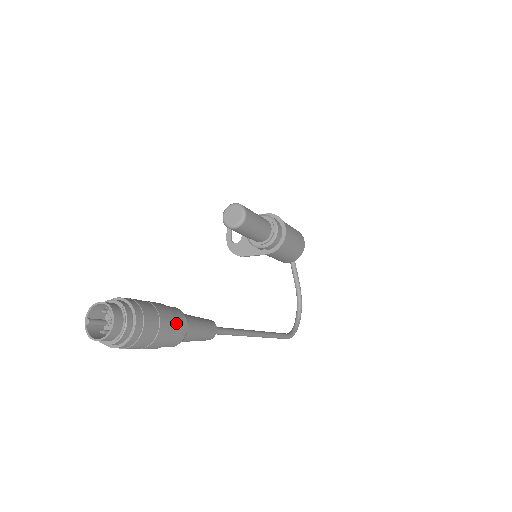
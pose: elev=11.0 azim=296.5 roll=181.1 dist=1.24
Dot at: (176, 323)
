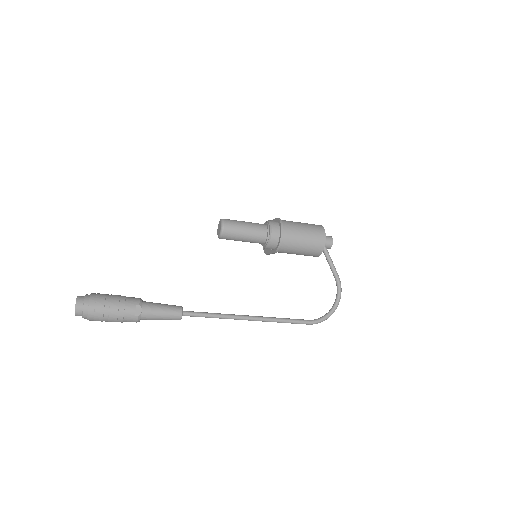
Dot at: (127, 308)
